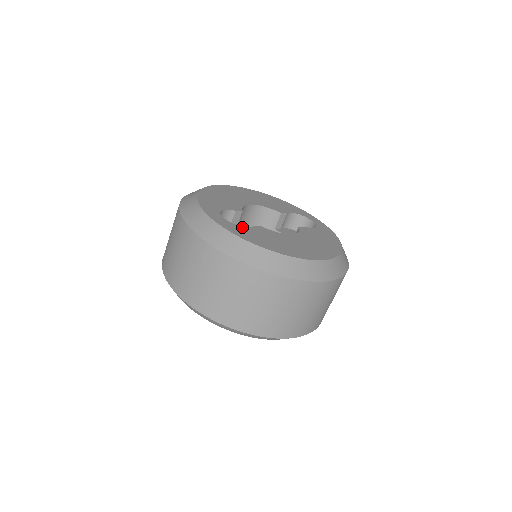
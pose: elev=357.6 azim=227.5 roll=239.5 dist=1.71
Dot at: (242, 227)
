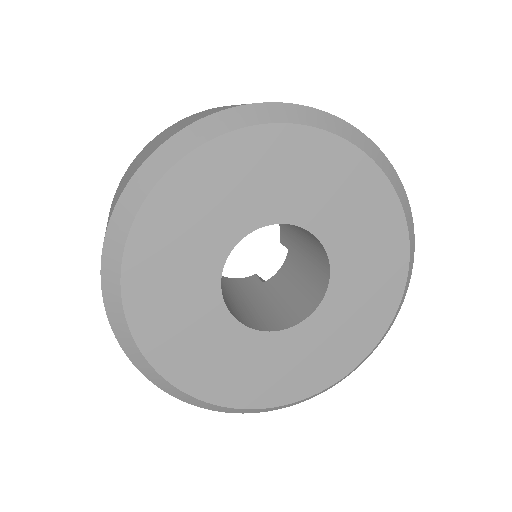
Dot at: occluded
